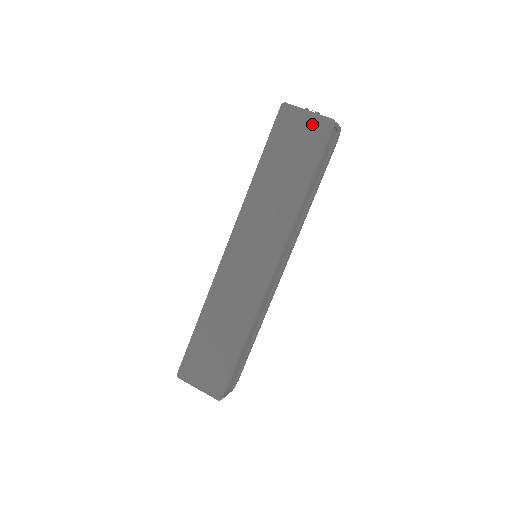
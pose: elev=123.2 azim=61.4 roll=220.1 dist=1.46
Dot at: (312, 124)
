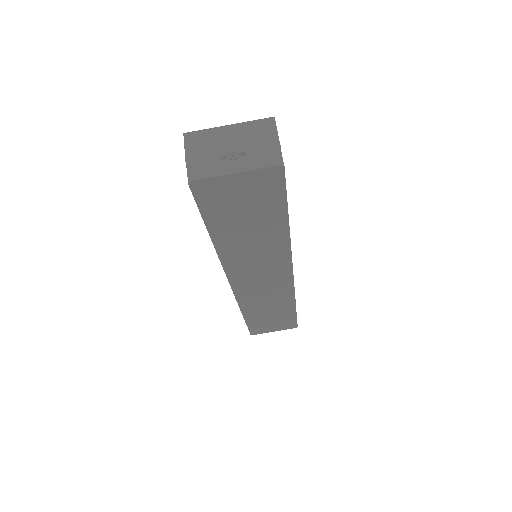
Dot at: (251, 182)
